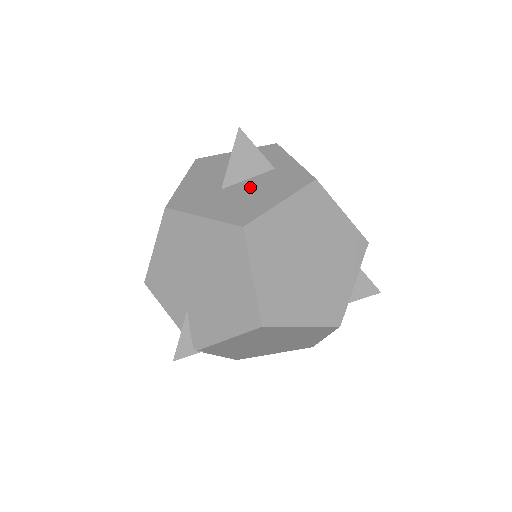
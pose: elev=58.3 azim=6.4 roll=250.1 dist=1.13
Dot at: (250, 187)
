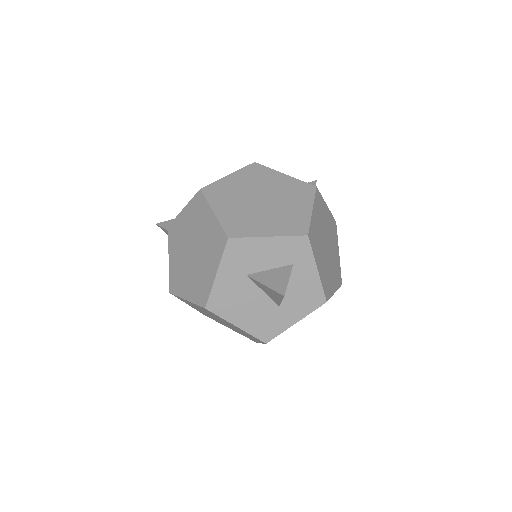
Dot at: occluded
